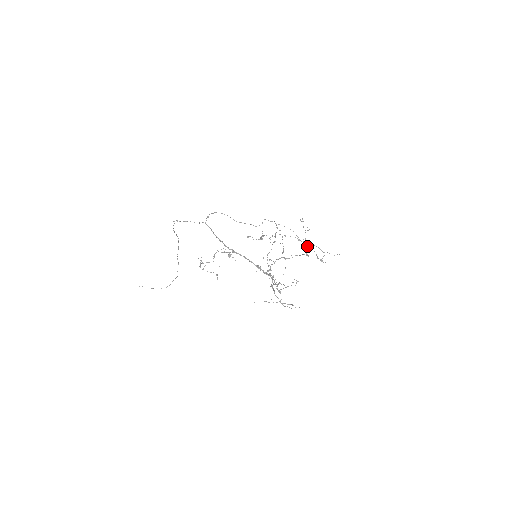
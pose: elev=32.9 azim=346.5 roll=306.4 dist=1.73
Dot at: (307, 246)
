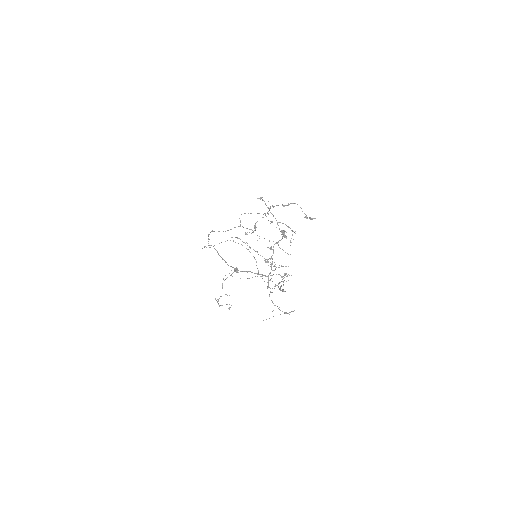
Dot at: occluded
